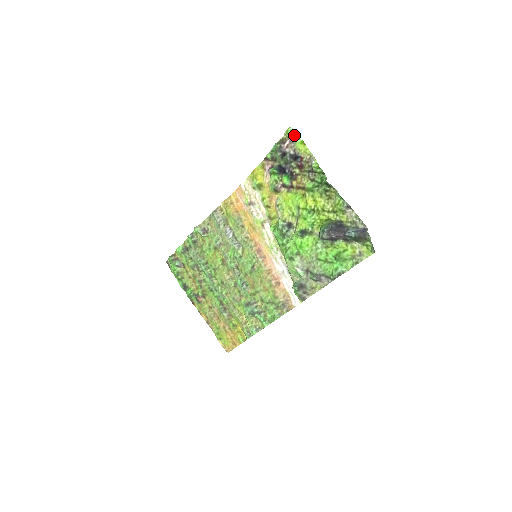
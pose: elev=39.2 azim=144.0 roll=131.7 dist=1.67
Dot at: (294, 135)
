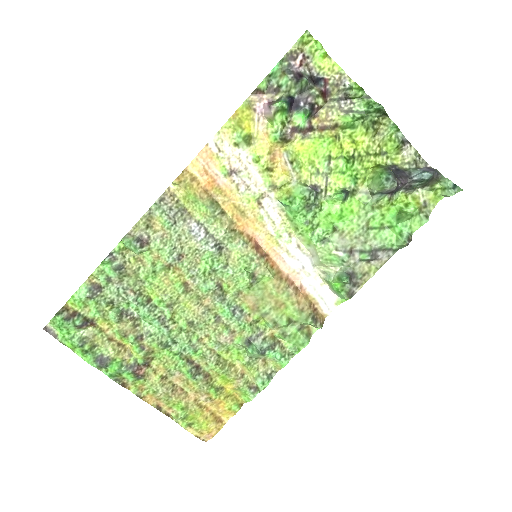
Dot at: (312, 44)
